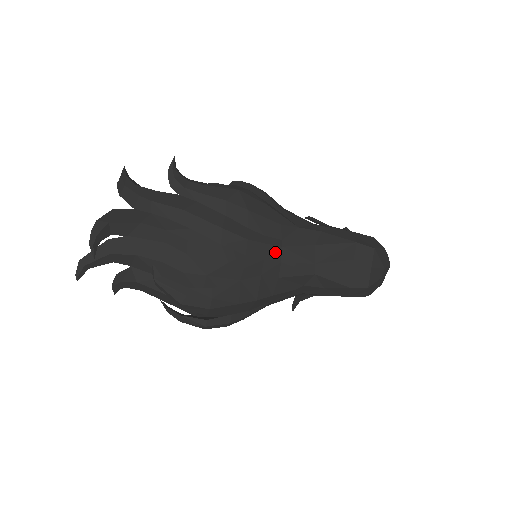
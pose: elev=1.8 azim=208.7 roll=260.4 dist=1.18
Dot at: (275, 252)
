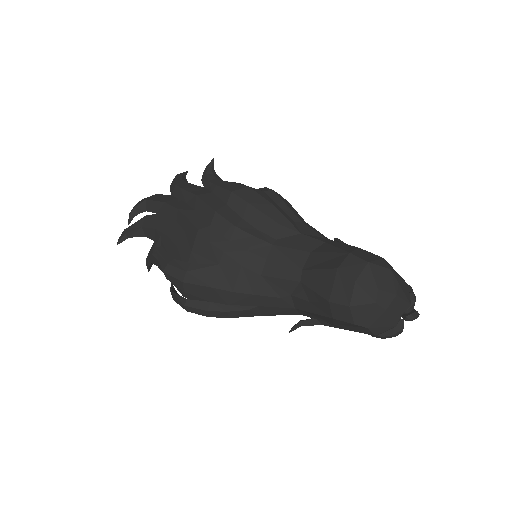
Dot at: (263, 247)
